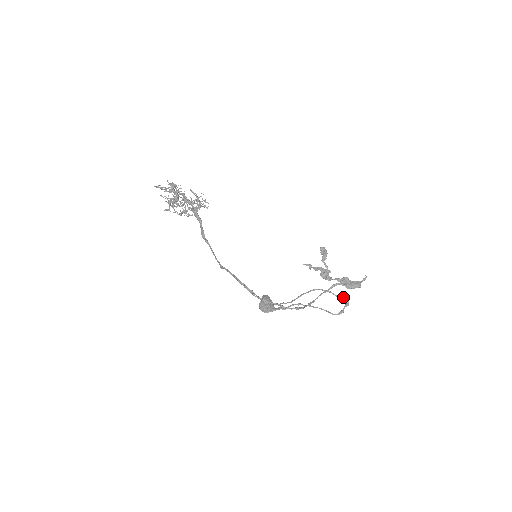
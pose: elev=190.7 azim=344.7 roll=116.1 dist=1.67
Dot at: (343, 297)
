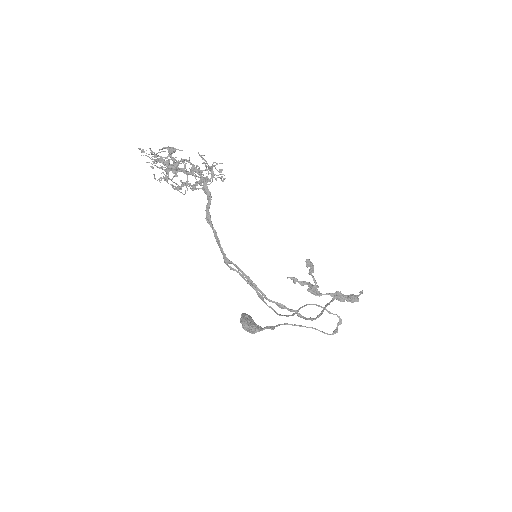
Dot at: (336, 314)
